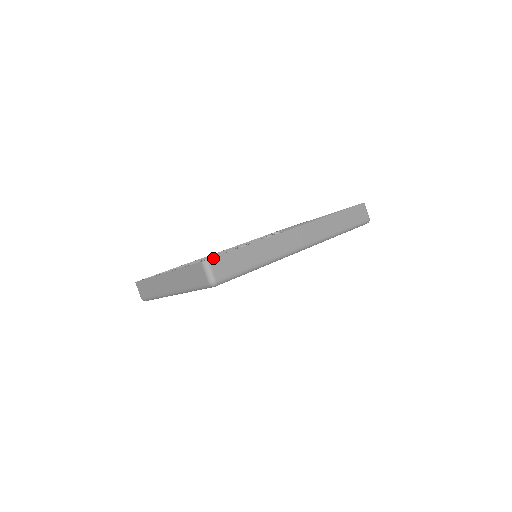
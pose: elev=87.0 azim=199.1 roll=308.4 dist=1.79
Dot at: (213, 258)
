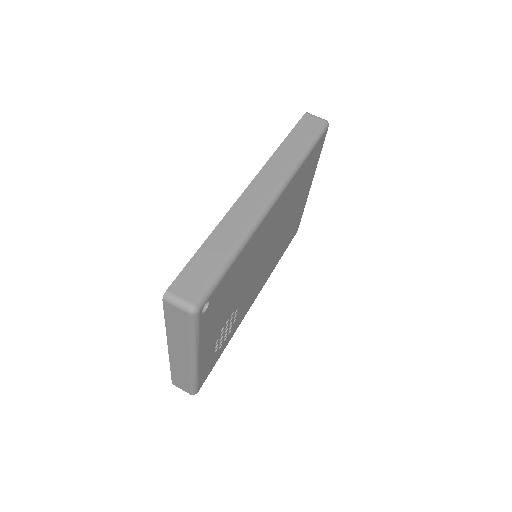
Dot at: (171, 285)
